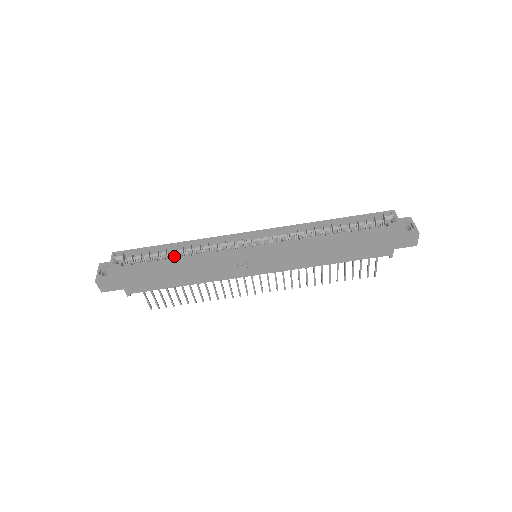
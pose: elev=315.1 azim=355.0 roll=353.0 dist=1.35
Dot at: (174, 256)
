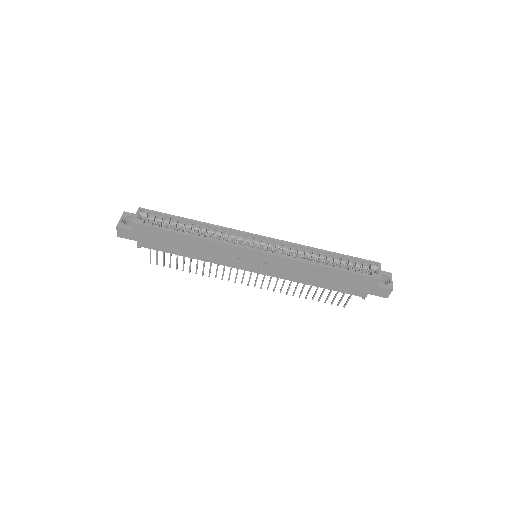
Dot at: (189, 230)
